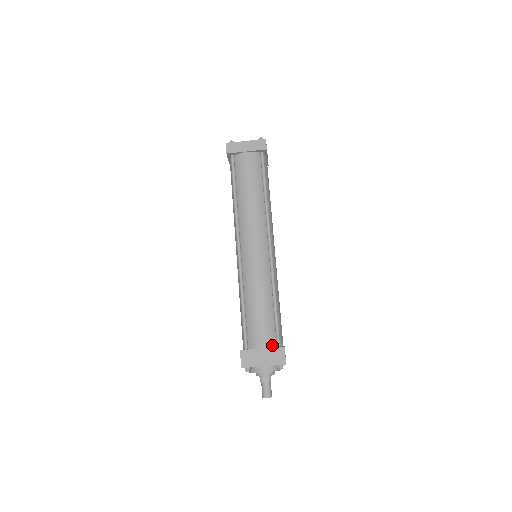
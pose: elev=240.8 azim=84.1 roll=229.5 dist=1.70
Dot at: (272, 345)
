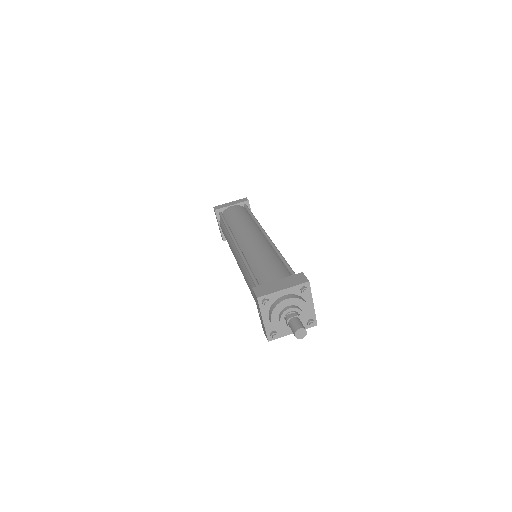
Dot at: occluded
